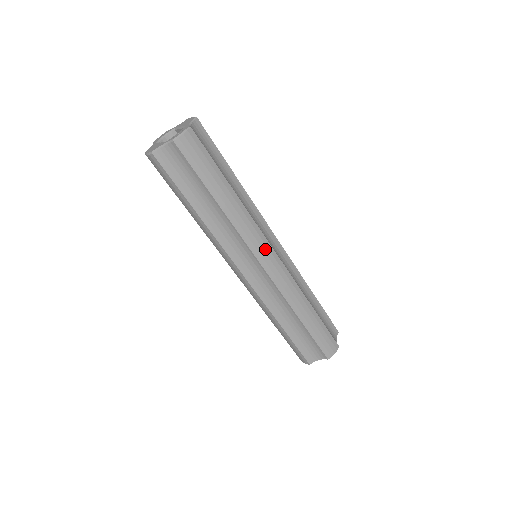
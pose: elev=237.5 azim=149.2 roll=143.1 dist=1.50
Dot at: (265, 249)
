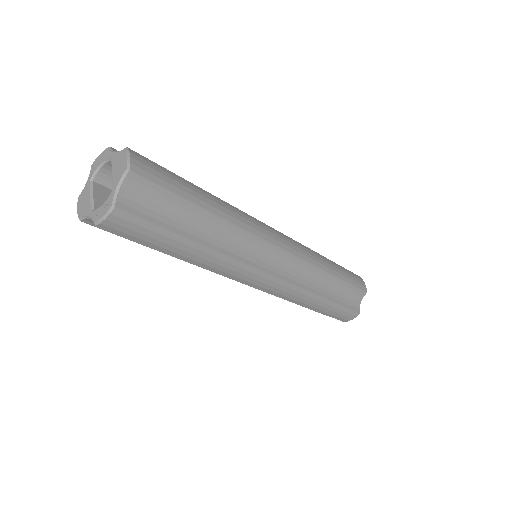
Dot at: (255, 277)
